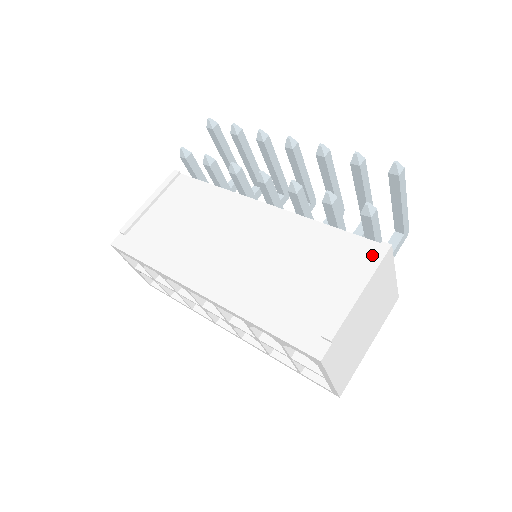
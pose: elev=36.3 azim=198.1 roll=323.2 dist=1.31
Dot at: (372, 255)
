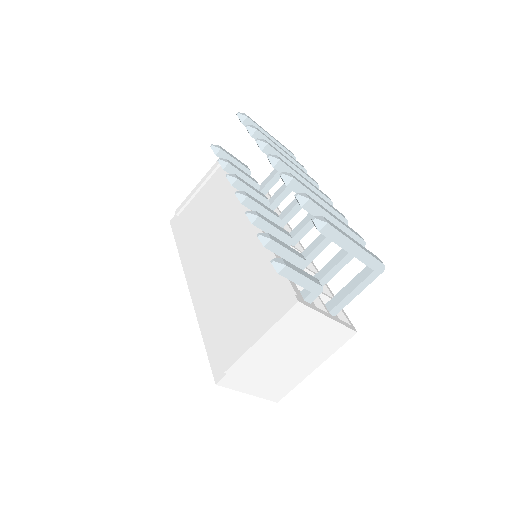
Dot at: (285, 304)
